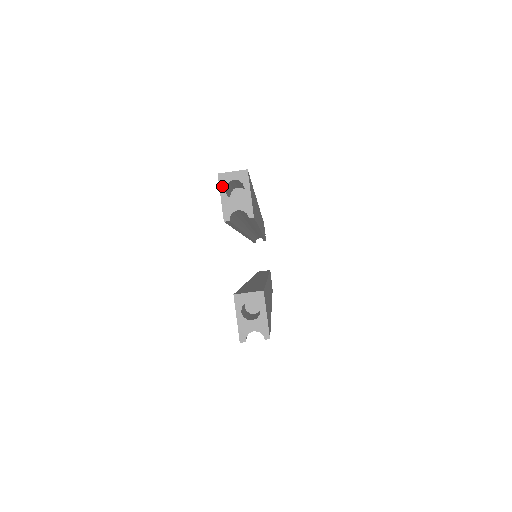
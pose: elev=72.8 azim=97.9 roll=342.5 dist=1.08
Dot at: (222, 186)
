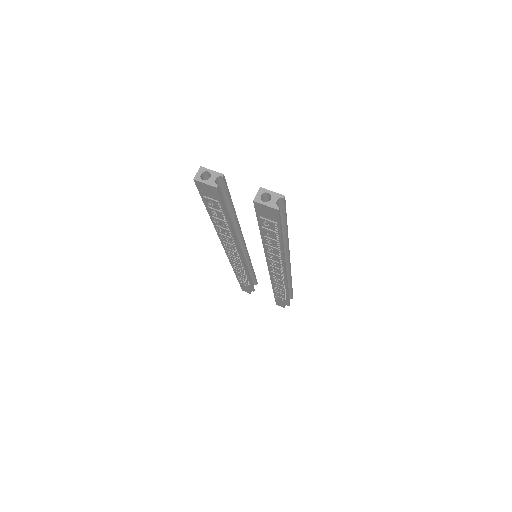
Dot at: (200, 180)
